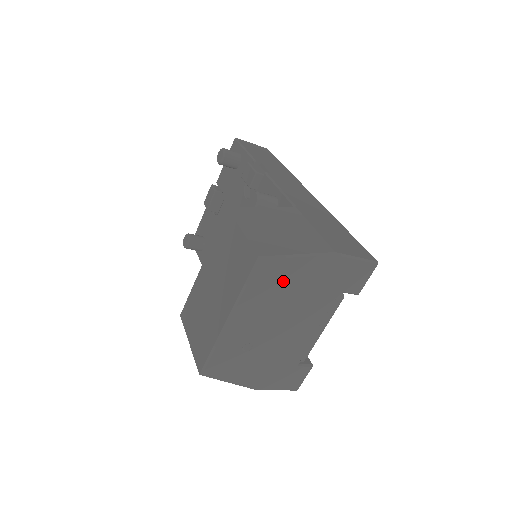
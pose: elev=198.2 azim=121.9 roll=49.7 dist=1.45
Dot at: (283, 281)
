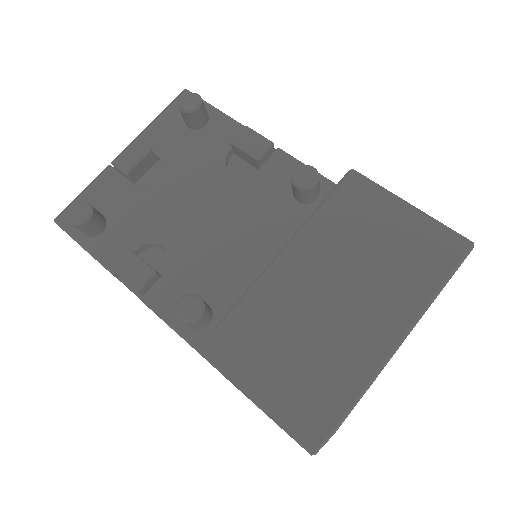
Dot at: occluded
